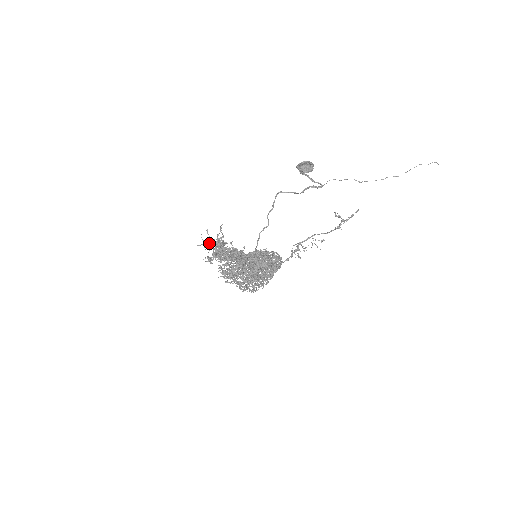
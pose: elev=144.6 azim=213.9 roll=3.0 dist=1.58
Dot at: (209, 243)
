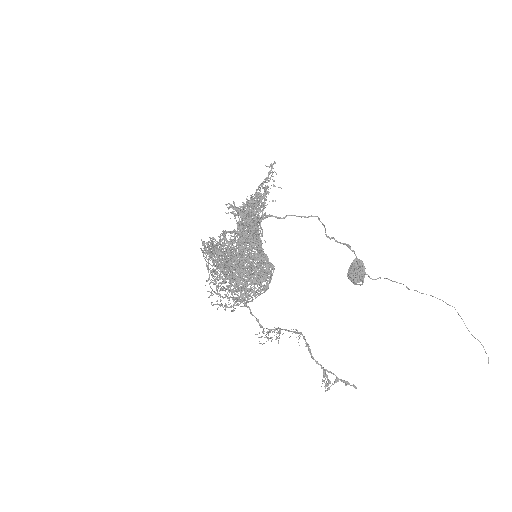
Dot at: occluded
